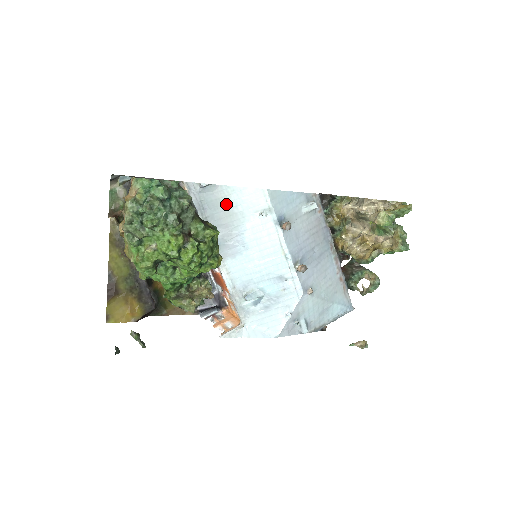
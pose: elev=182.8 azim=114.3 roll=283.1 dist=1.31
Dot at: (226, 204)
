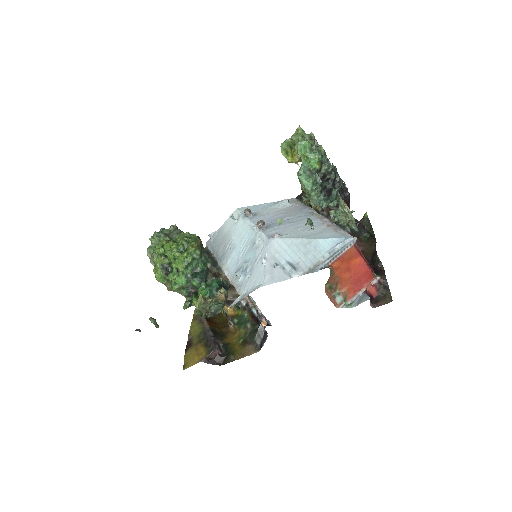
Dot at: (222, 235)
